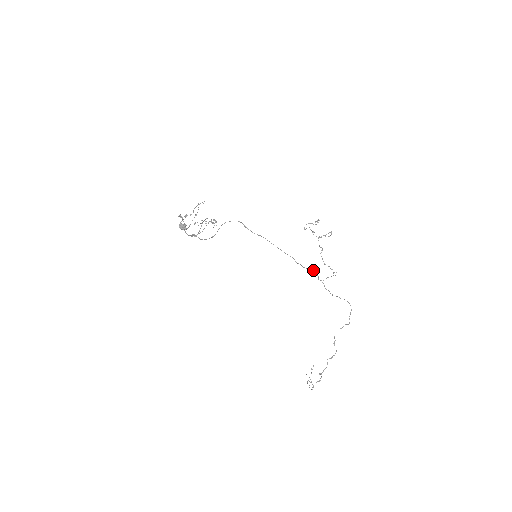
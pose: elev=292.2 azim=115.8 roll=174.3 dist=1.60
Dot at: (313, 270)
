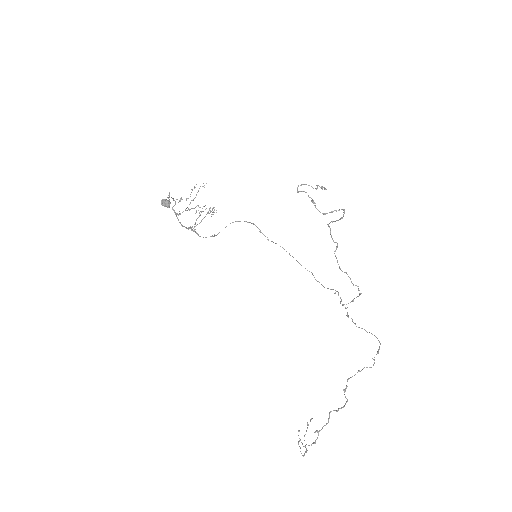
Dot at: (336, 291)
